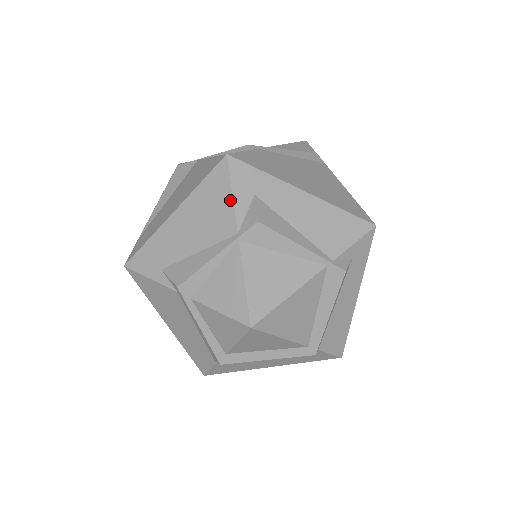
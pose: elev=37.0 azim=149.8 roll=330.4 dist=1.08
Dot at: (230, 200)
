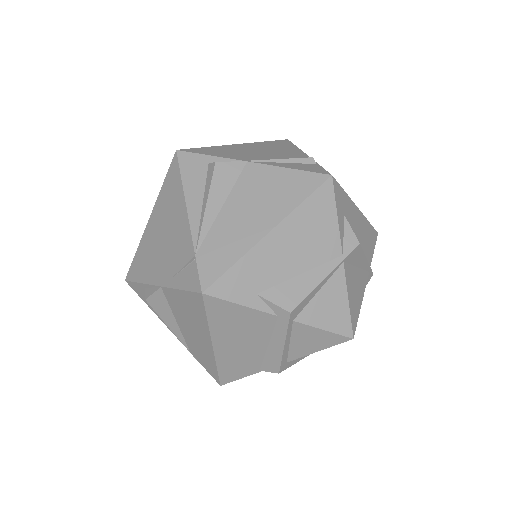
Dot at: (335, 222)
